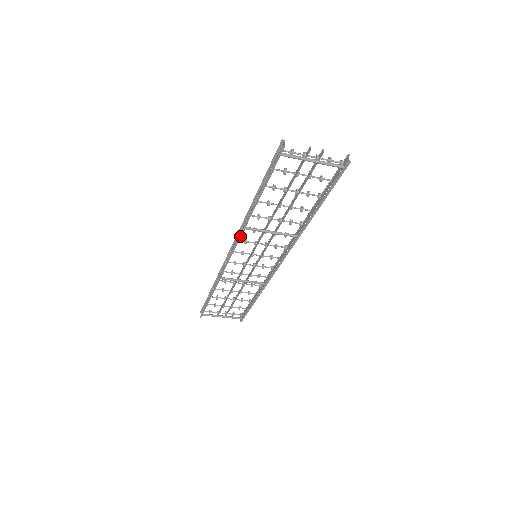
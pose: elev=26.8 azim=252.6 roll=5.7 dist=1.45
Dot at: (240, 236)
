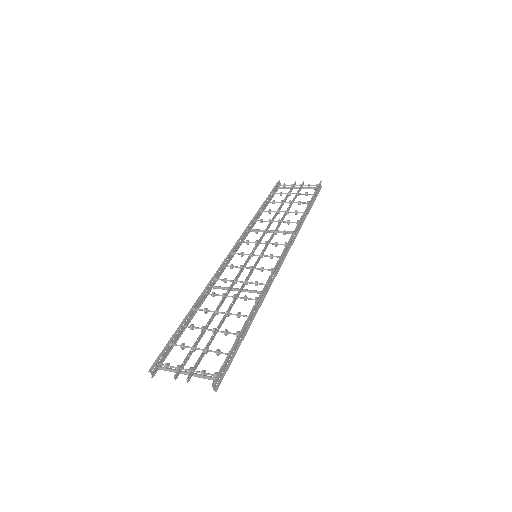
Dot at: (217, 280)
